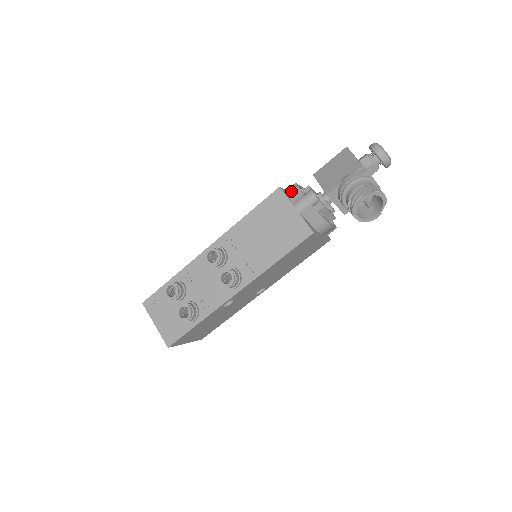
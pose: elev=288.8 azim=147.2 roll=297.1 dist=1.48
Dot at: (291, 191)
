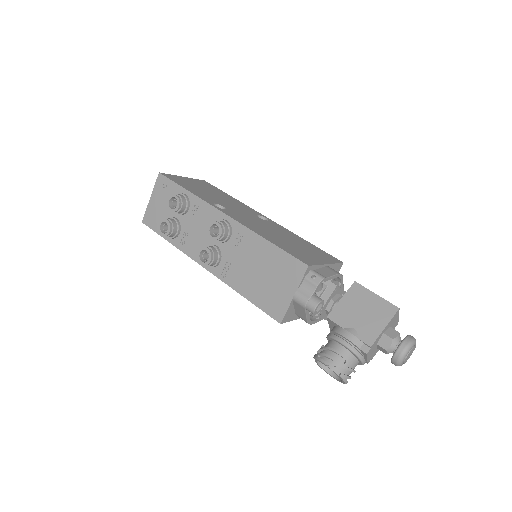
Dot at: (311, 280)
